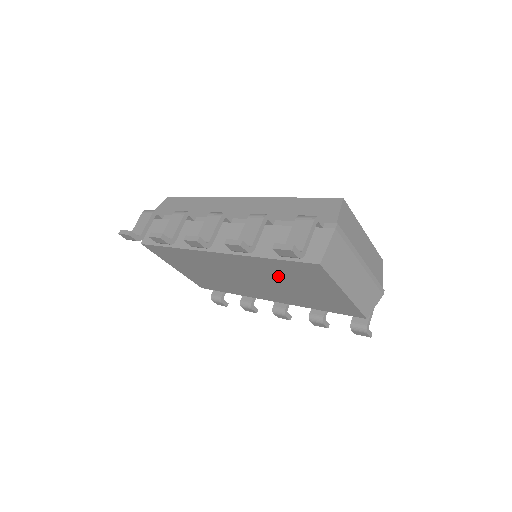
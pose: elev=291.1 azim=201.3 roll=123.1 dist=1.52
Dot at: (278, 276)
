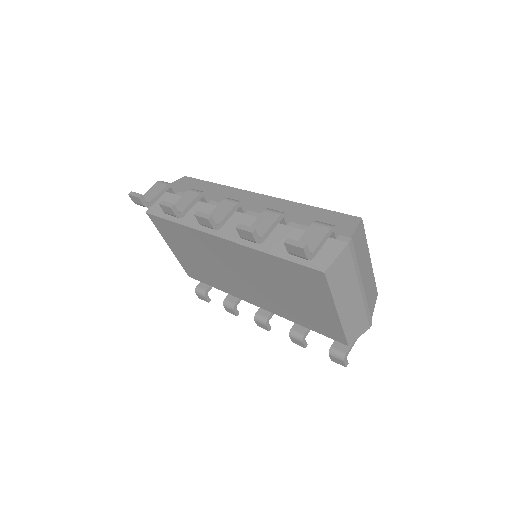
Dot at: (275, 278)
